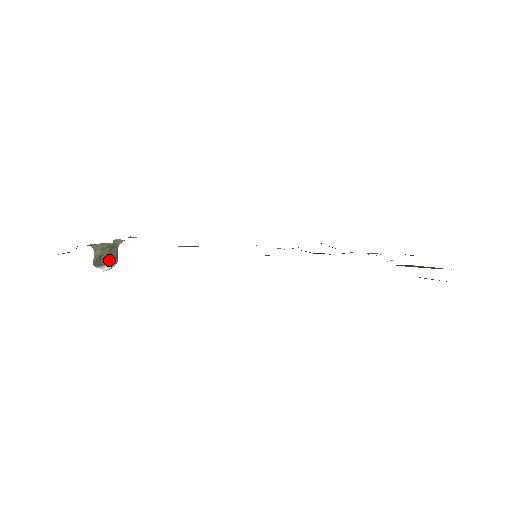
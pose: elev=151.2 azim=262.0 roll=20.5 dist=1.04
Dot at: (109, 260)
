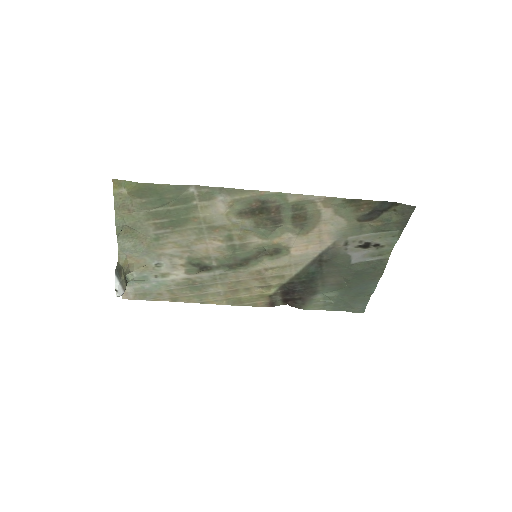
Dot at: (123, 280)
